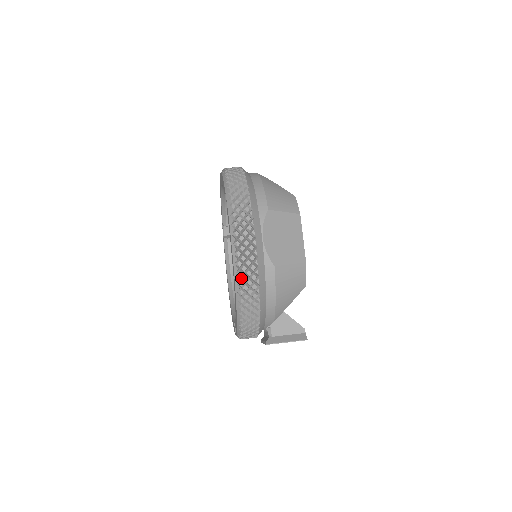
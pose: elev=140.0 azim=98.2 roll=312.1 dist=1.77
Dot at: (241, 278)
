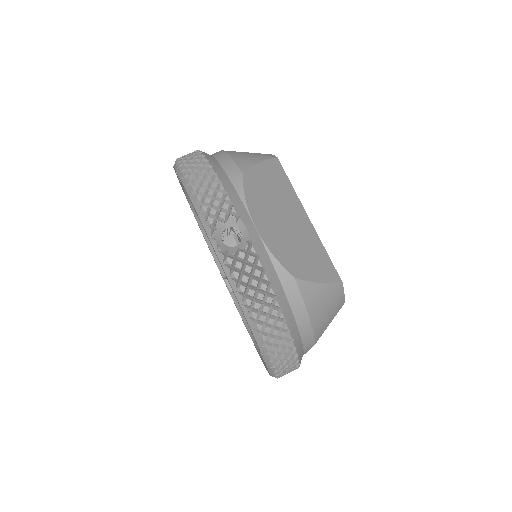
Dot at: occluded
